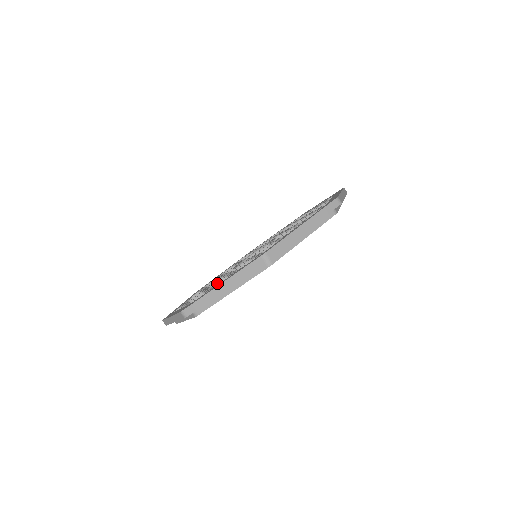
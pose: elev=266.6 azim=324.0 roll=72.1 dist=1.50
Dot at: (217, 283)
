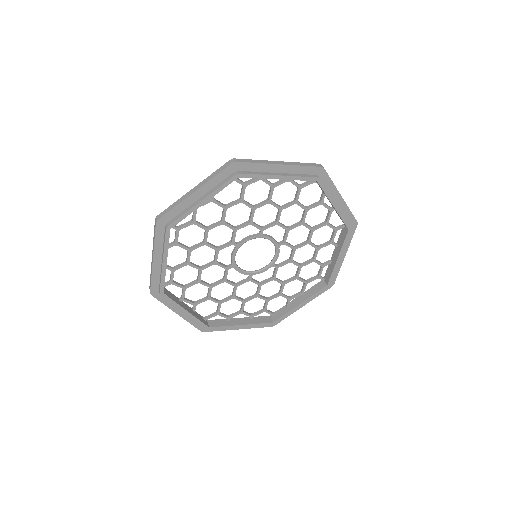
Dot at: (246, 201)
